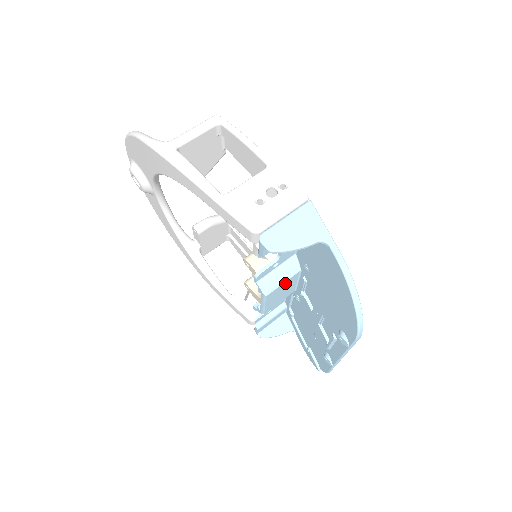
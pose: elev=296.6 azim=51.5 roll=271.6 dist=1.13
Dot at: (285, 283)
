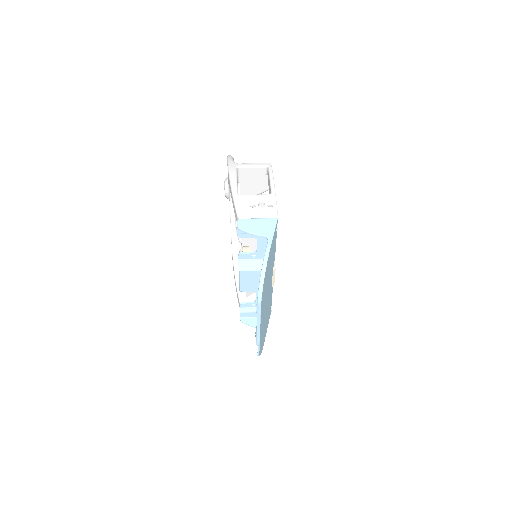
Dot at: (256, 272)
